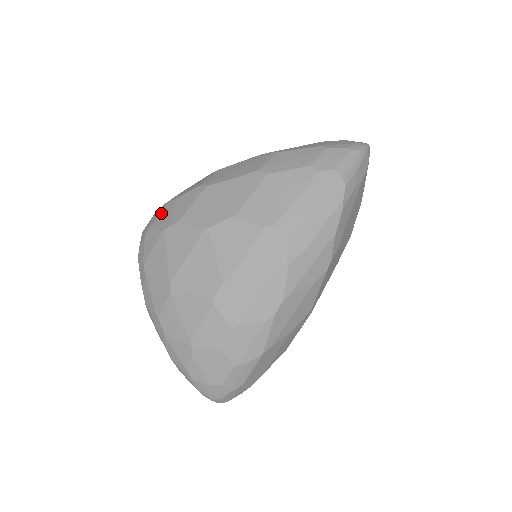
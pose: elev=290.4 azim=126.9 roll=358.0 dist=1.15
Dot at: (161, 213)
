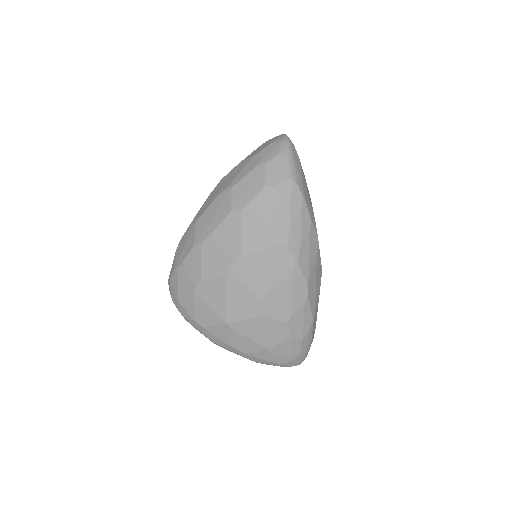
Dot at: (178, 279)
